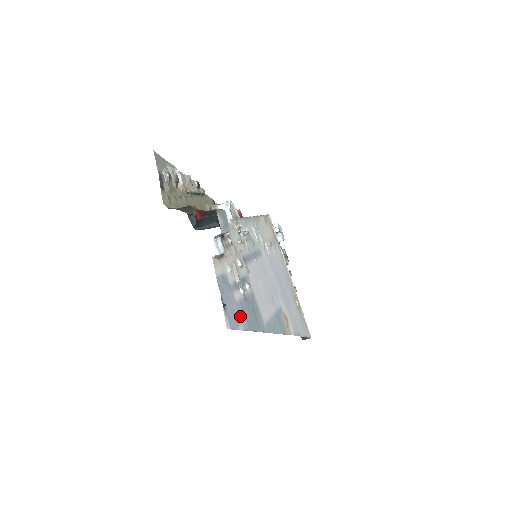
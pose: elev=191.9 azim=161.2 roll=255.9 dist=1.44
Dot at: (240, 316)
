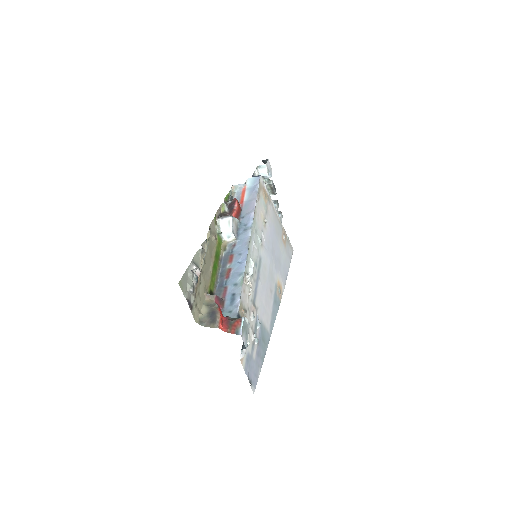
Dot at: (258, 365)
